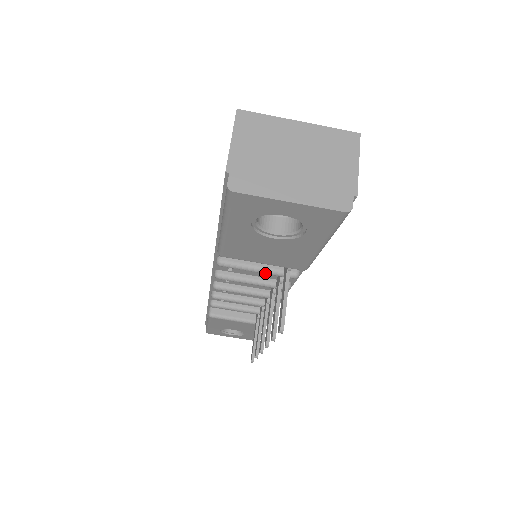
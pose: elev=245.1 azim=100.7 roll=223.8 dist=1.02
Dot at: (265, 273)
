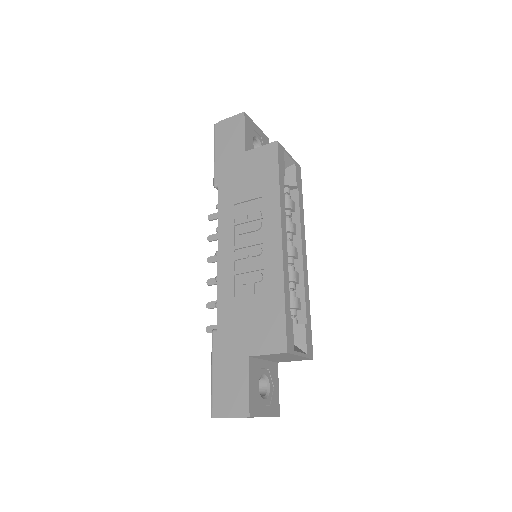
Dot at: occluded
